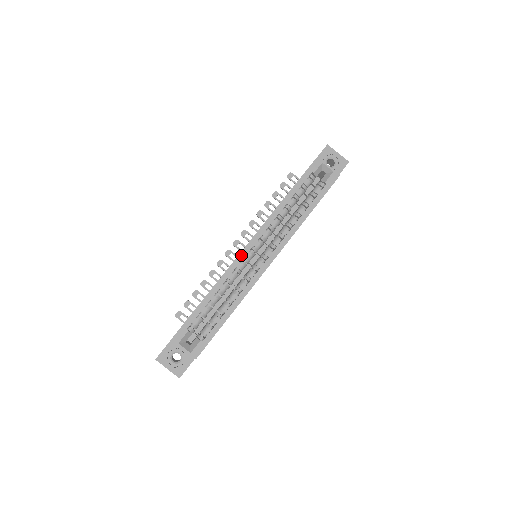
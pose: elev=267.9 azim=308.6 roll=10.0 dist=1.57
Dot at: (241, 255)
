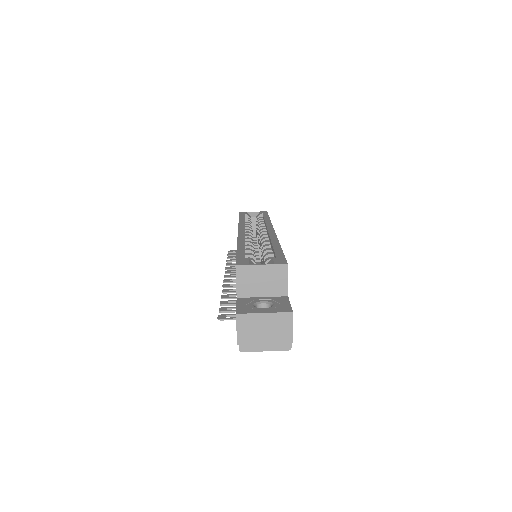
Dot at: (240, 233)
